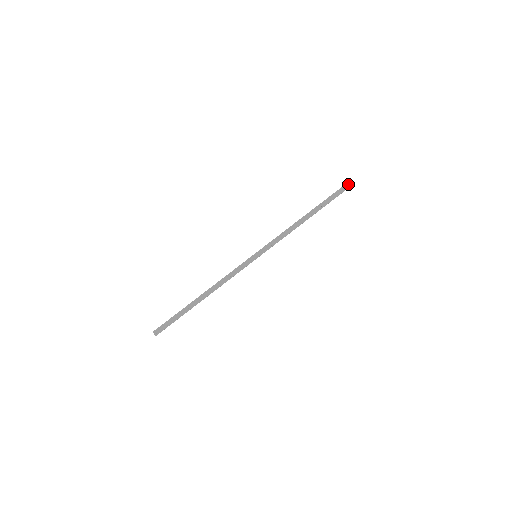
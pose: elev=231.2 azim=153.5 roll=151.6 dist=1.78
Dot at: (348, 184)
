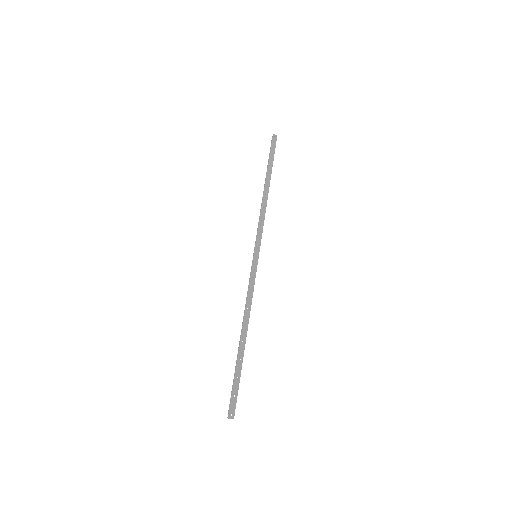
Dot at: (272, 137)
